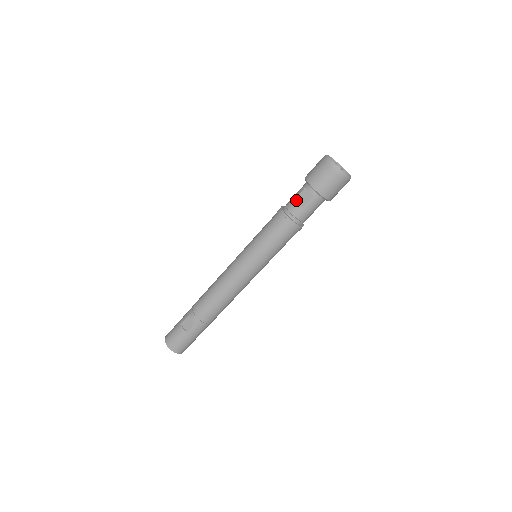
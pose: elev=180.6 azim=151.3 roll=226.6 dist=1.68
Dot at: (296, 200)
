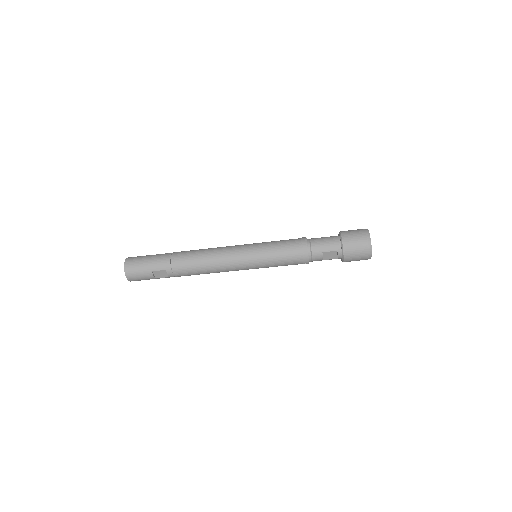
Dot at: (323, 253)
